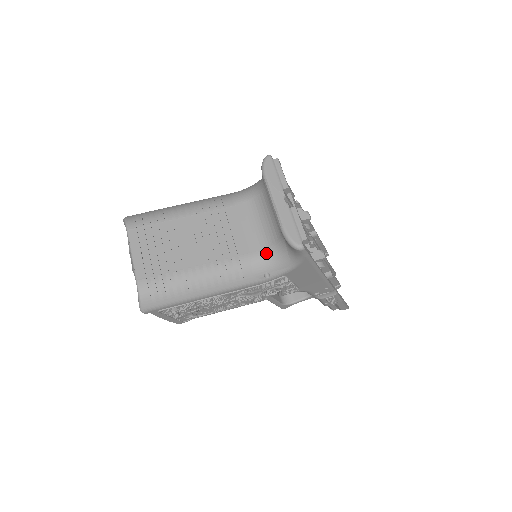
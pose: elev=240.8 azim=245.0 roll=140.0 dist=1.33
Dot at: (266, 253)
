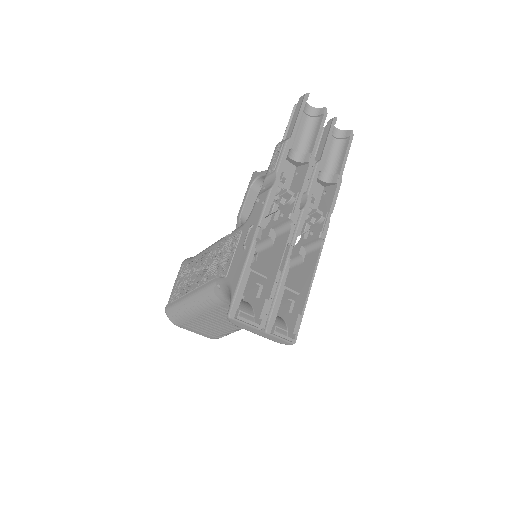
Dot at: occluded
